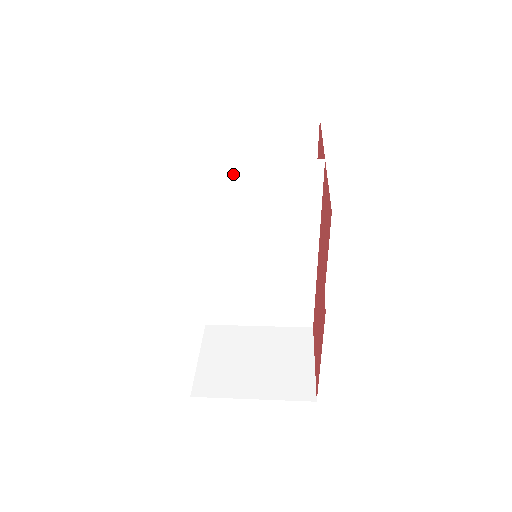
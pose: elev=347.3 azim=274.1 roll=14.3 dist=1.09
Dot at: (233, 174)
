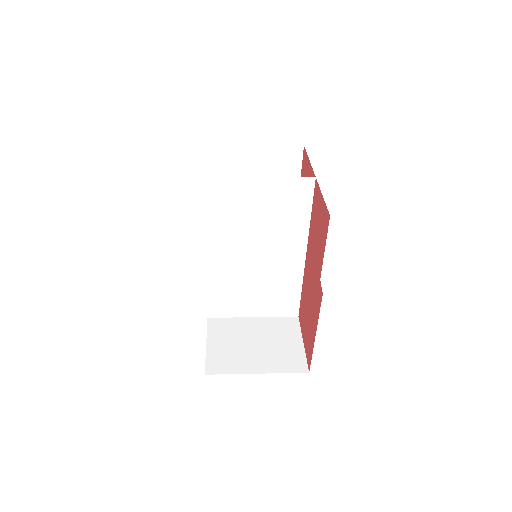
Dot at: (243, 189)
